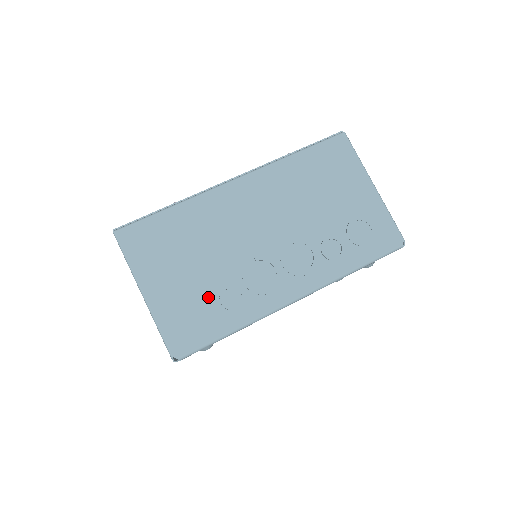
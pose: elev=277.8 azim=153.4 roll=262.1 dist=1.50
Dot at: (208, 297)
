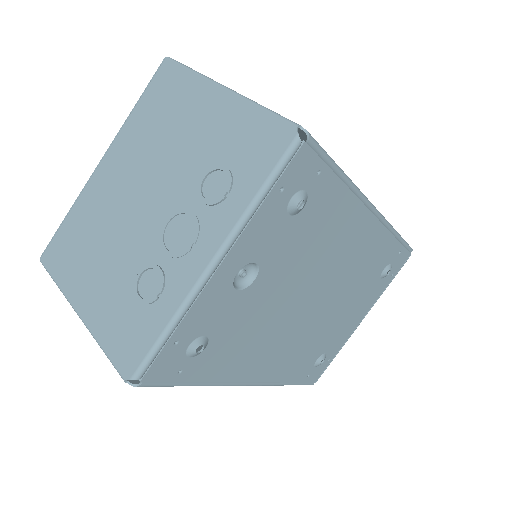
Dot at: occluded
